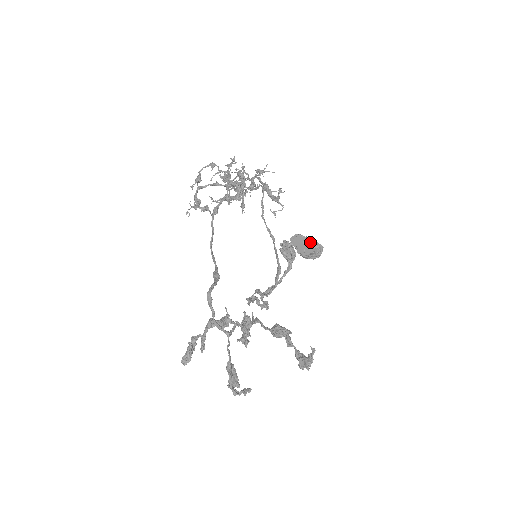
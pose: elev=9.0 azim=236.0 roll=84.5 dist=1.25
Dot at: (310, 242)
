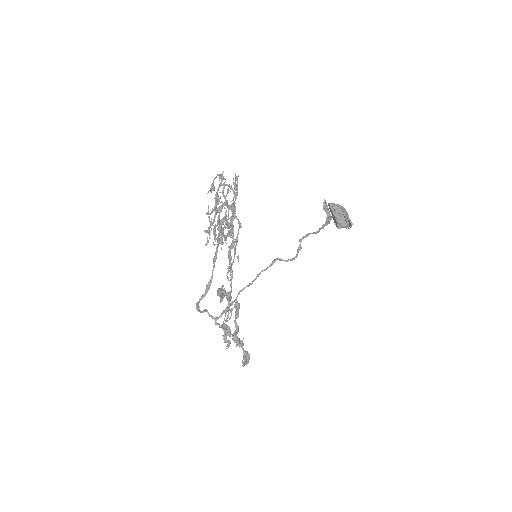
Dot at: (336, 221)
